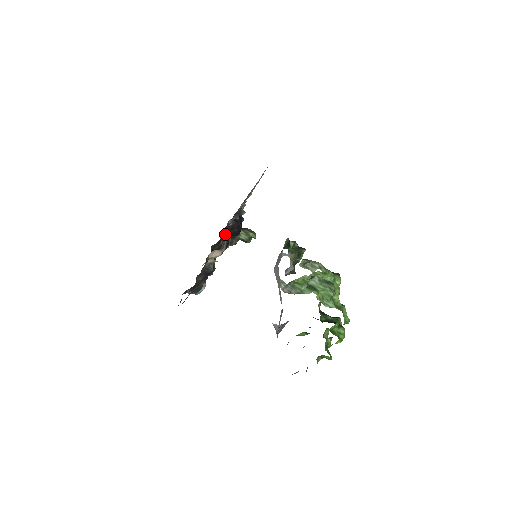
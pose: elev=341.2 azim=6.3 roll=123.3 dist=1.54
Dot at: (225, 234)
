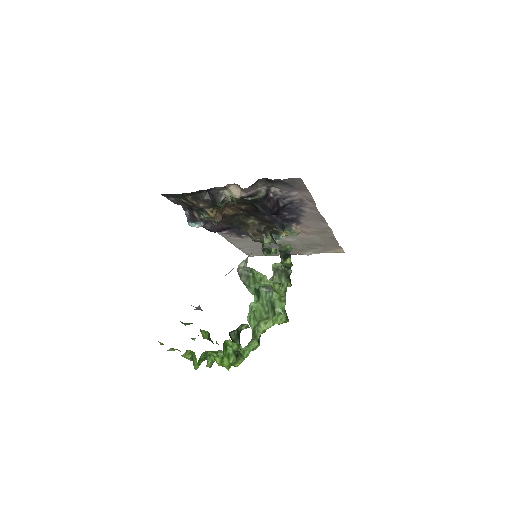
Dot at: (260, 188)
